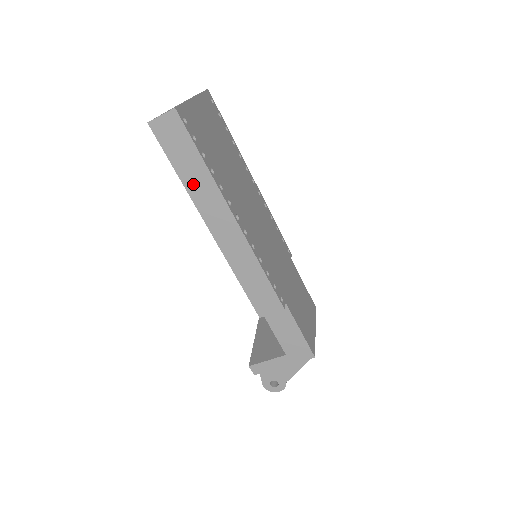
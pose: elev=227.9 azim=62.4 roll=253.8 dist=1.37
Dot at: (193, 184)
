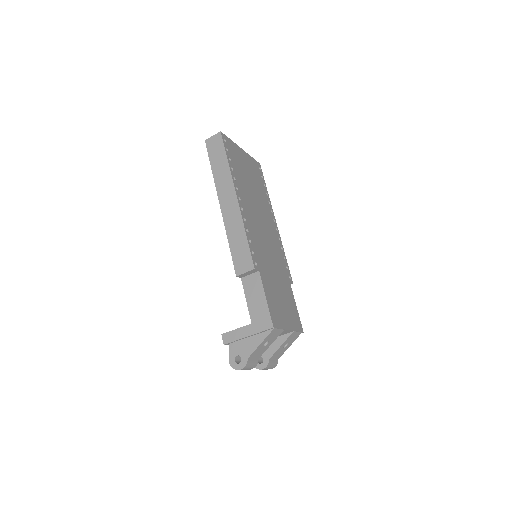
Dot at: (218, 174)
